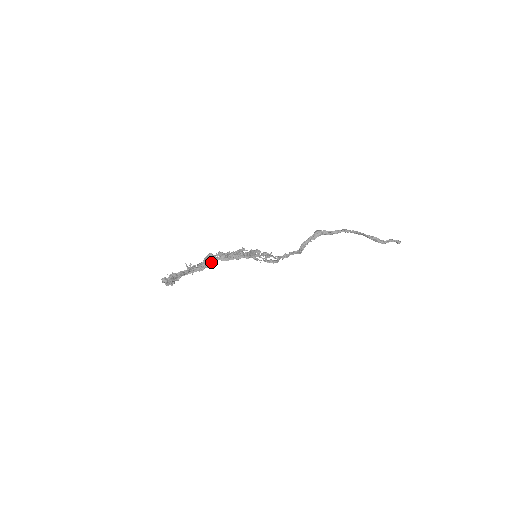
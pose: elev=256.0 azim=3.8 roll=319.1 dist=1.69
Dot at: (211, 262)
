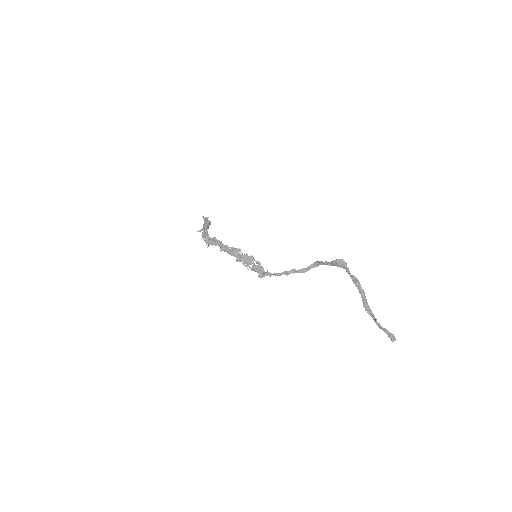
Dot at: (214, 244)
